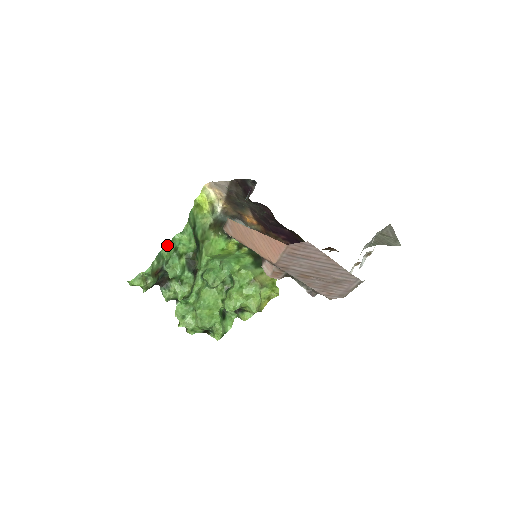
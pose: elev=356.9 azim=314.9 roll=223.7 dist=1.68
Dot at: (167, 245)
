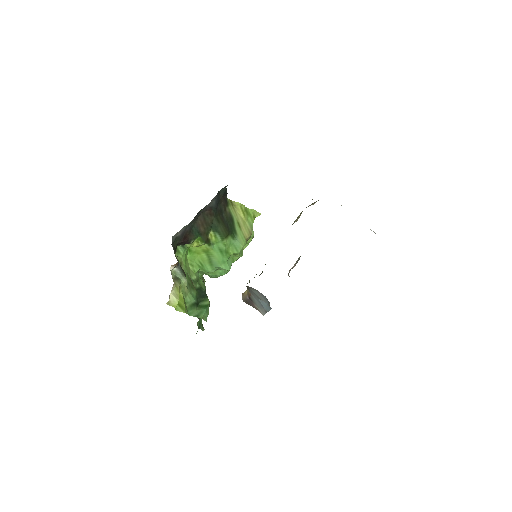
Dot at: occluded
